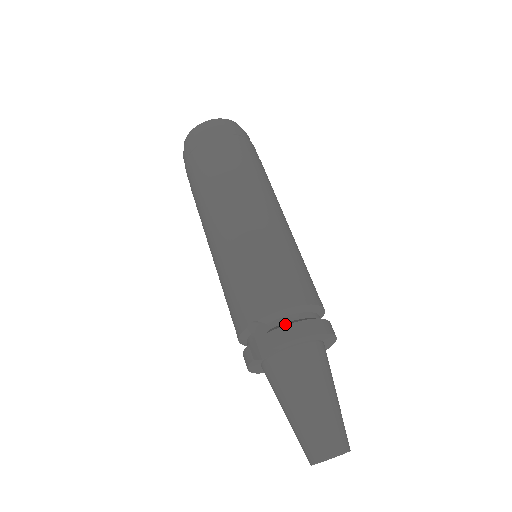
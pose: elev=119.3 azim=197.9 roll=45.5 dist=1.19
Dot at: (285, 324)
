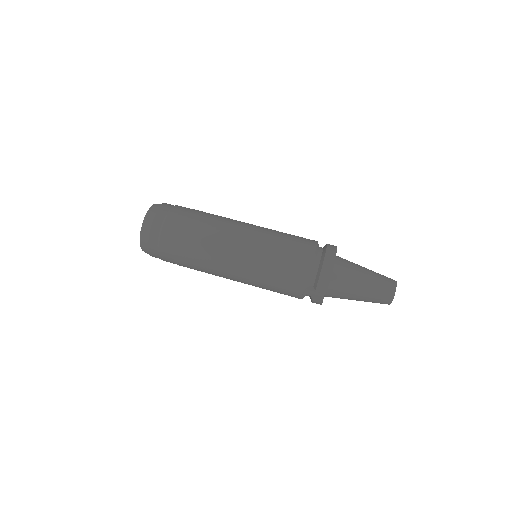
Dot at: (317, 279)
